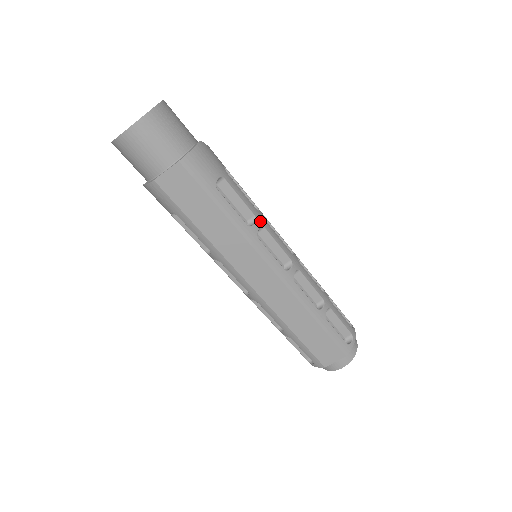
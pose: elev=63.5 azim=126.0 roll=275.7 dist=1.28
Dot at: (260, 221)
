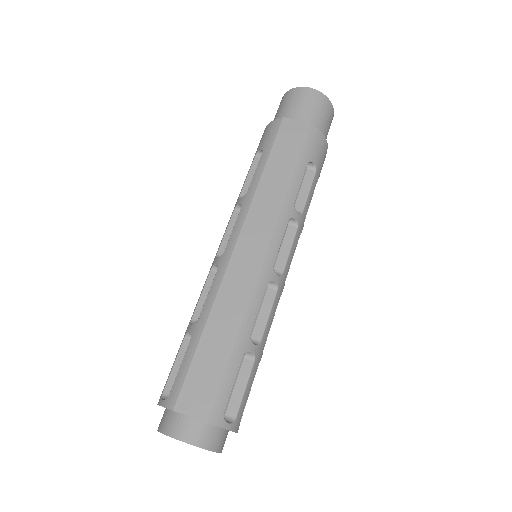
Dot at: (300, 221)
